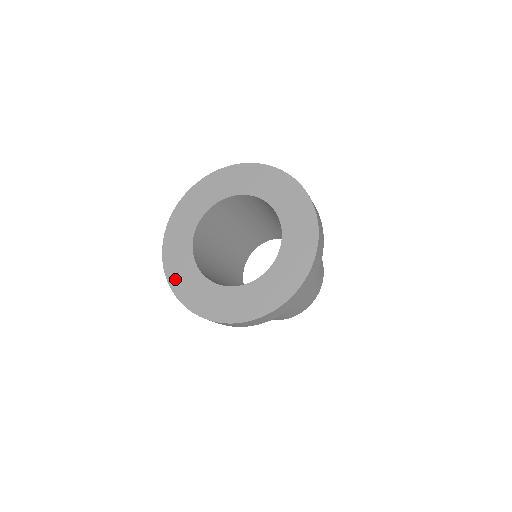
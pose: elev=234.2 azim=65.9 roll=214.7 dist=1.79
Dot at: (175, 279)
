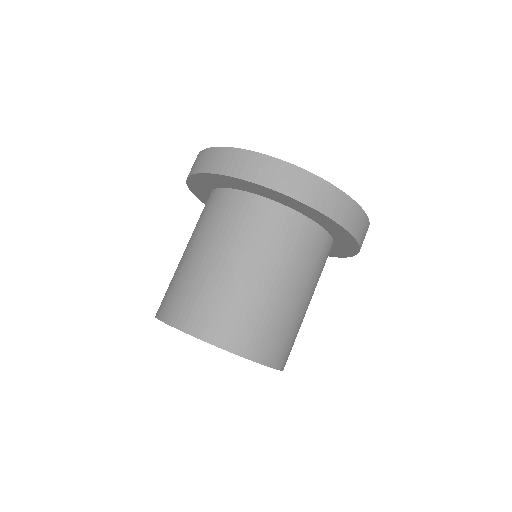
Dot at: occluded
